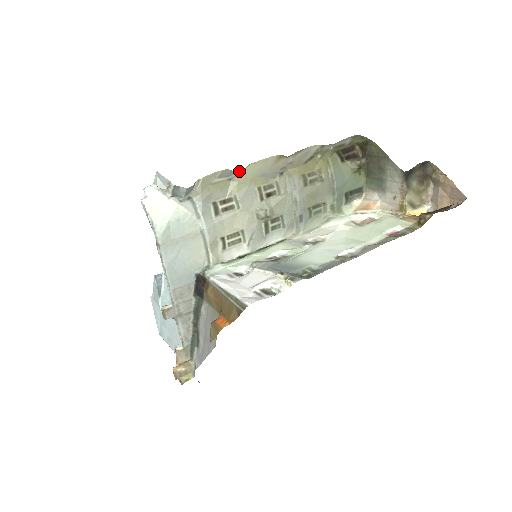
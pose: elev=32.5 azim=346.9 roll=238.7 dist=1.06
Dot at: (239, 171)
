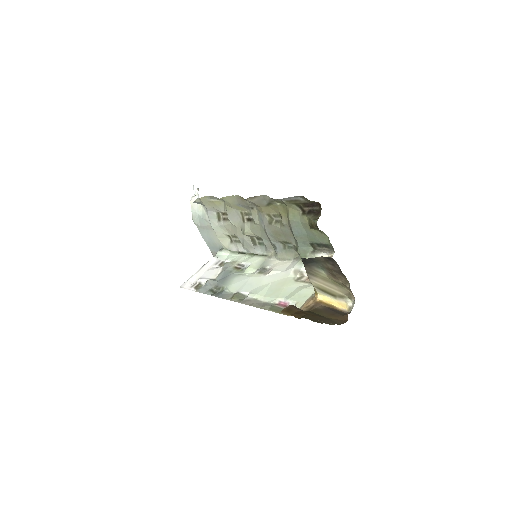
Dot at: (219, 199)
